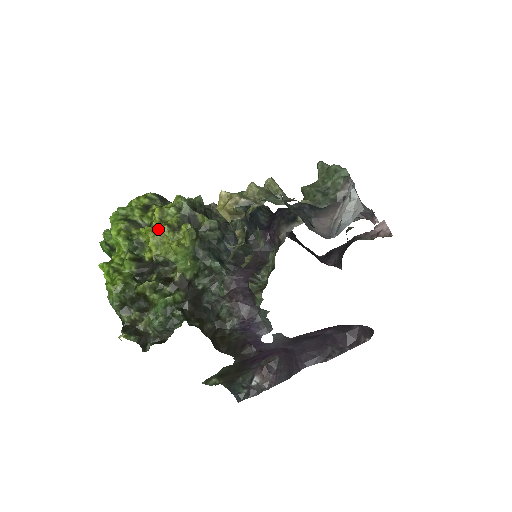
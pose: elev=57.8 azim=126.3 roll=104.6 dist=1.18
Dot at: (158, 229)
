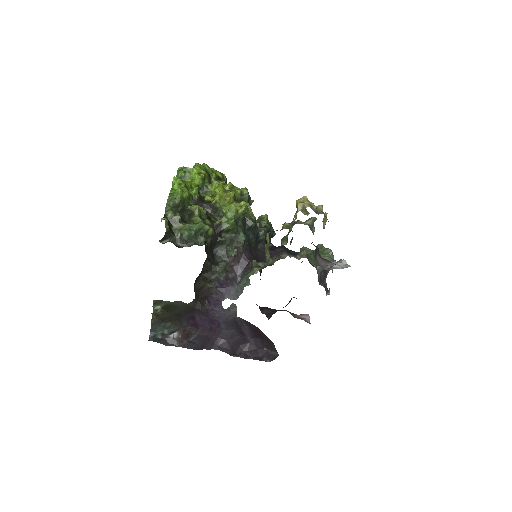
Dot at: (227, 191)
